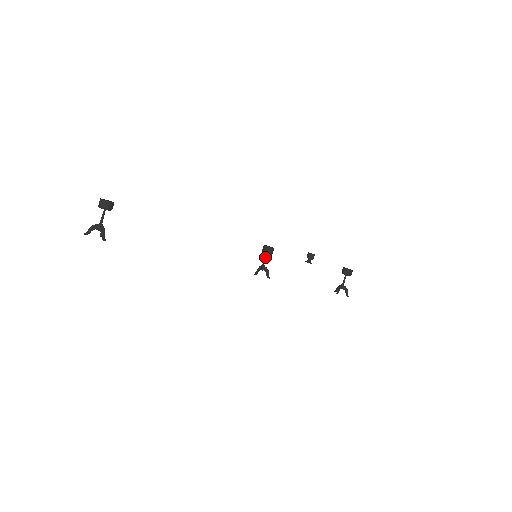
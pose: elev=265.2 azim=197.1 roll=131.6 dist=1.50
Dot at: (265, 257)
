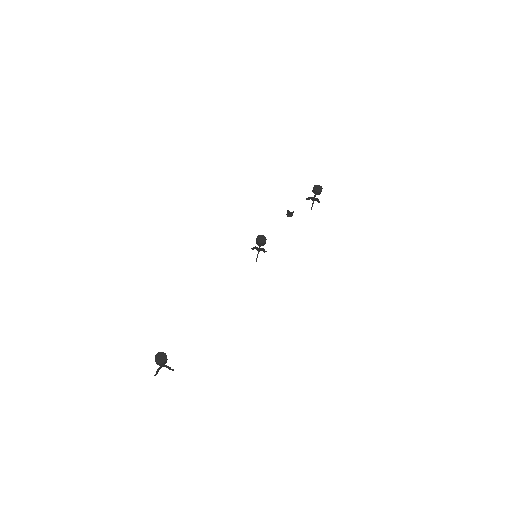
Dot at: occluded
